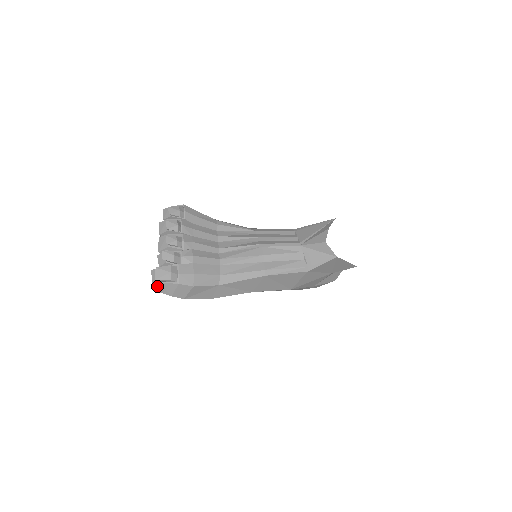
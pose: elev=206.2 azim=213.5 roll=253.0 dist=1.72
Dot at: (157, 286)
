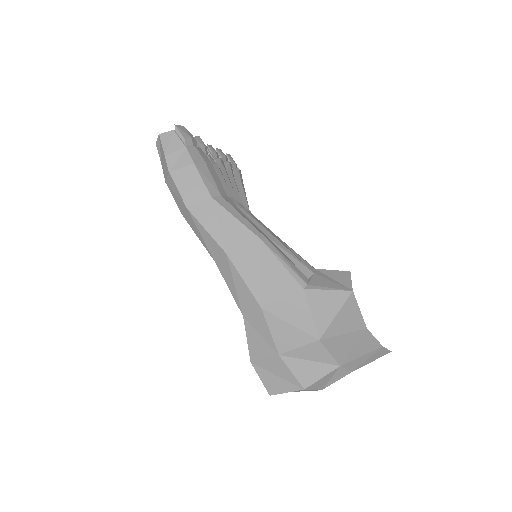
Dot at: (167, 133)
